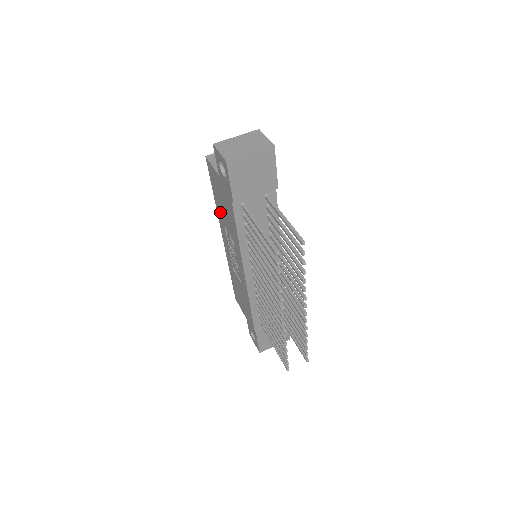
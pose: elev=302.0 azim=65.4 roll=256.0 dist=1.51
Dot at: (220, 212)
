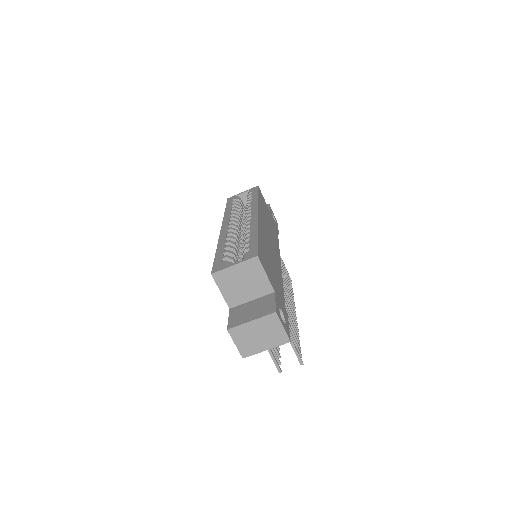
Dot at: occluded
